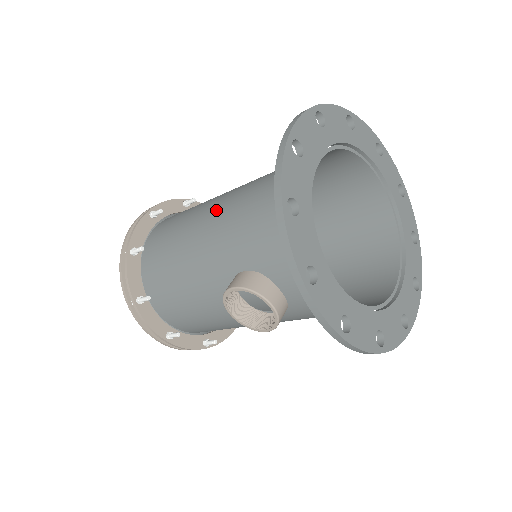
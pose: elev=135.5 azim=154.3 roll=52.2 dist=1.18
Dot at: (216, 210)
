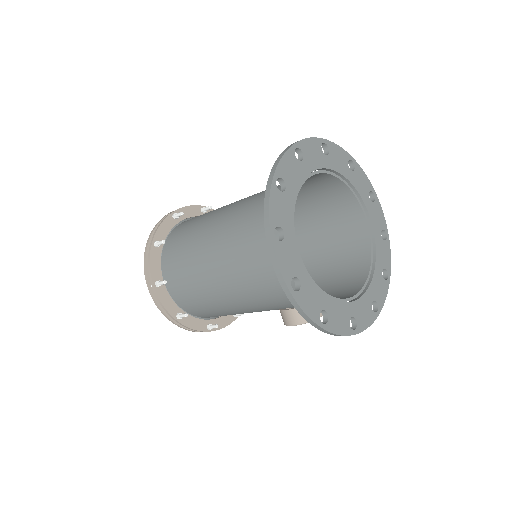
Dot at: (229, 286)
